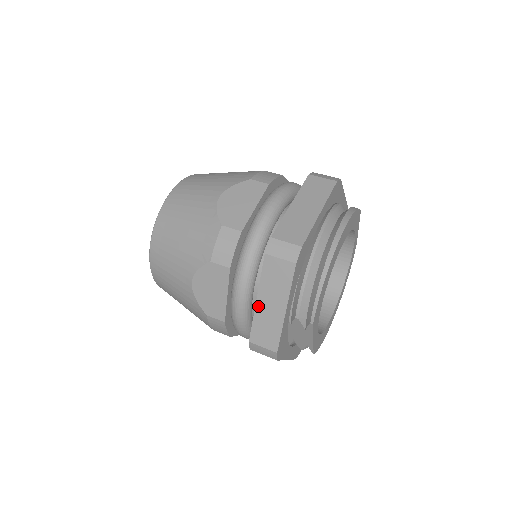
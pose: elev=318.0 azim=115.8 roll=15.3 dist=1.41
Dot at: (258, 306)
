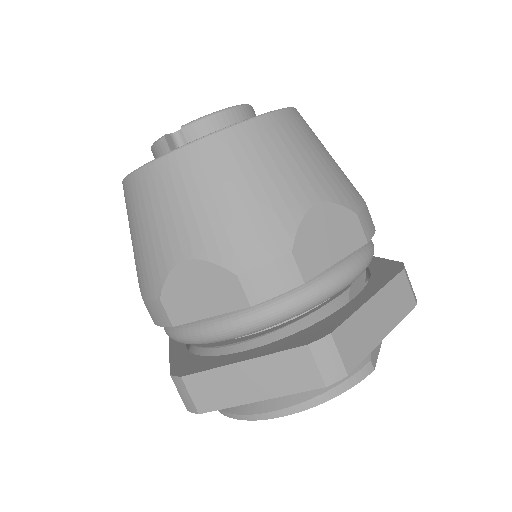
Dot at: occluded
